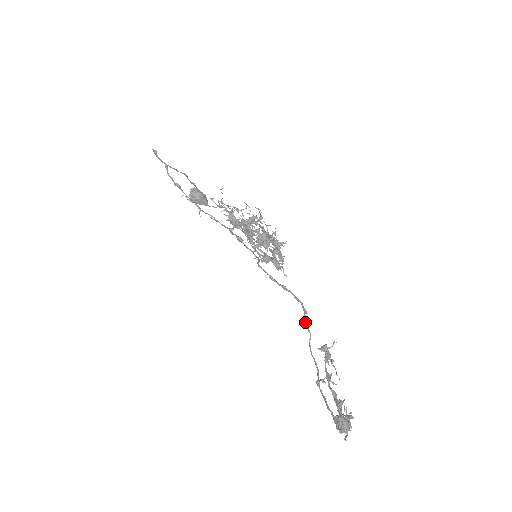
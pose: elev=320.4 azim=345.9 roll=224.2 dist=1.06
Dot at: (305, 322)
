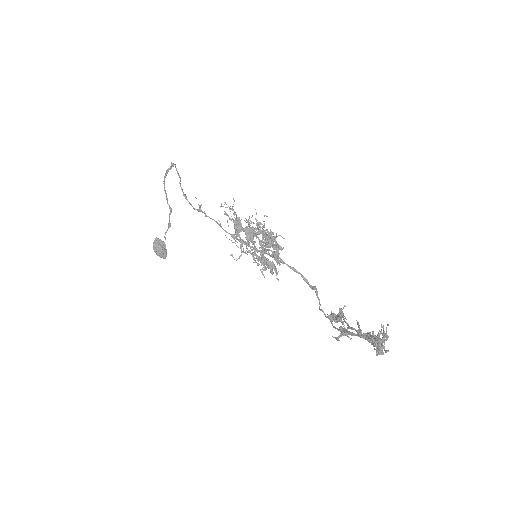
Dot at: (316, 292)
